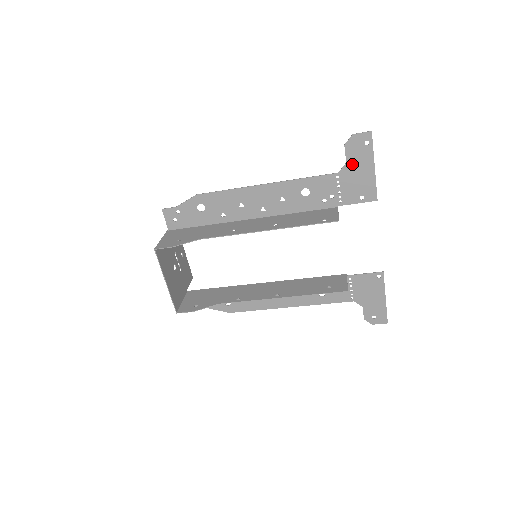
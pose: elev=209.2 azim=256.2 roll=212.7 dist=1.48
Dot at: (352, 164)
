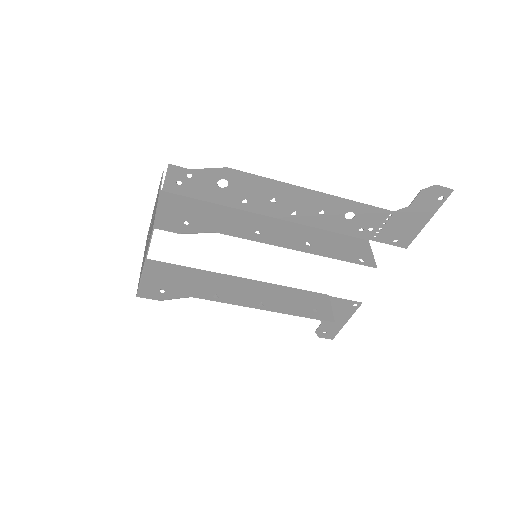
Dot at: (413, 210)
